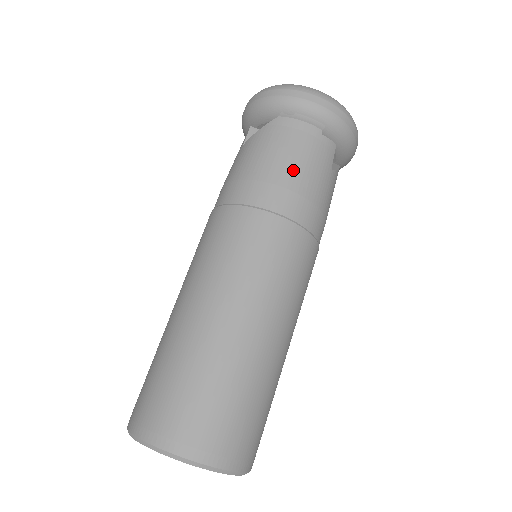
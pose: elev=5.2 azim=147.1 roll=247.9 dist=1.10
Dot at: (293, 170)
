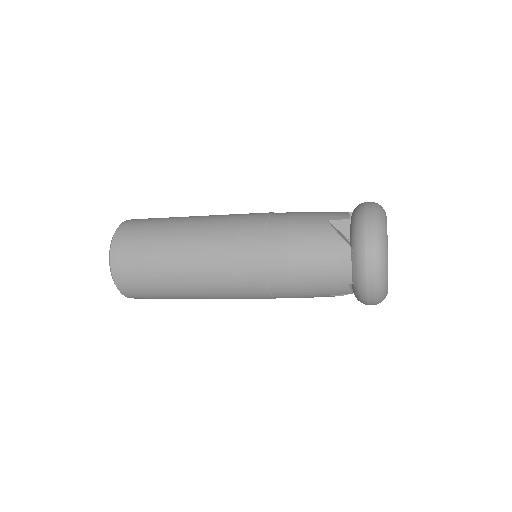
Dot at: (305, 275)
